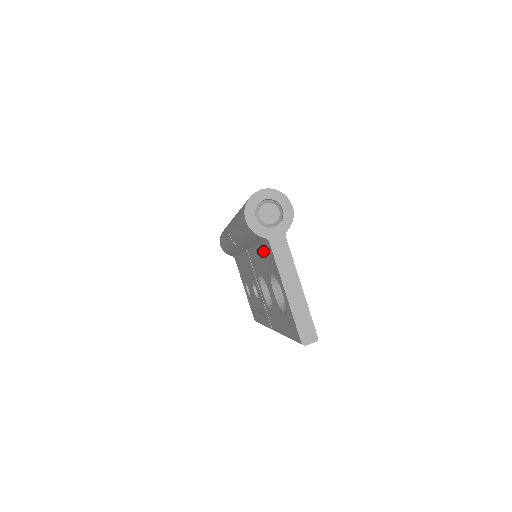
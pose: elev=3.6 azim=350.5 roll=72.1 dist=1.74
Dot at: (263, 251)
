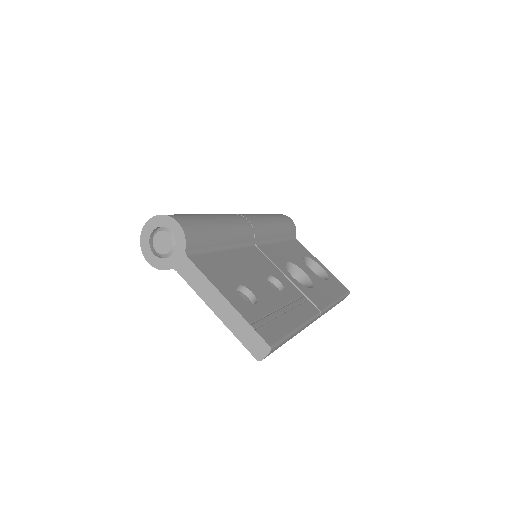
Dot at: occluded
